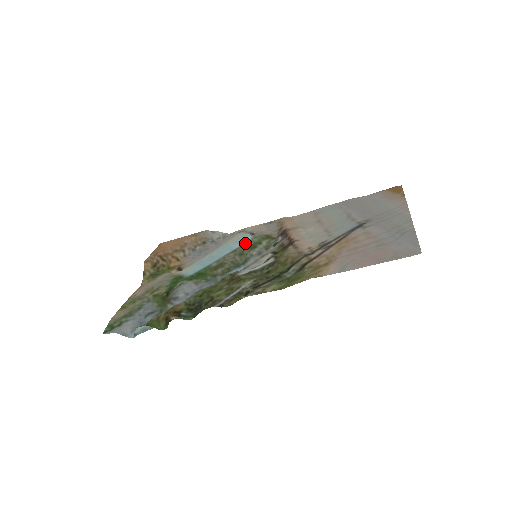
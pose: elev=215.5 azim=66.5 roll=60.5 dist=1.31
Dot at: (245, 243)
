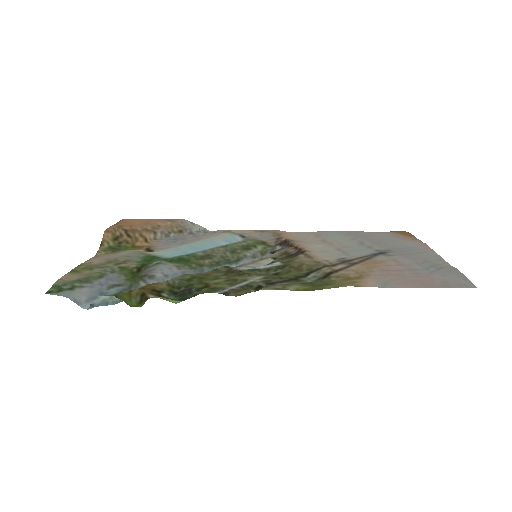
Dot at: (237, 242)
